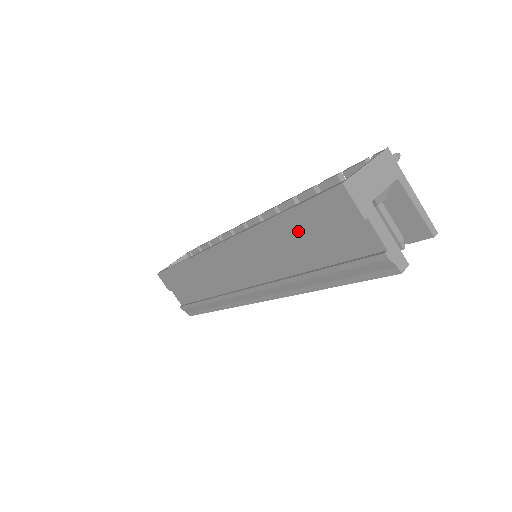
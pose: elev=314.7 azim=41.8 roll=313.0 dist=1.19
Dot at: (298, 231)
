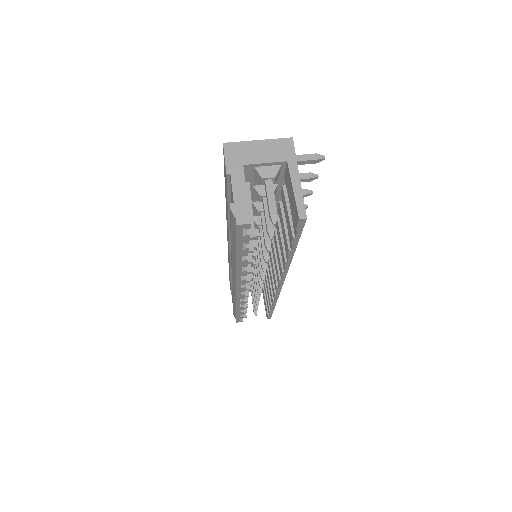
Dot at: occluded
